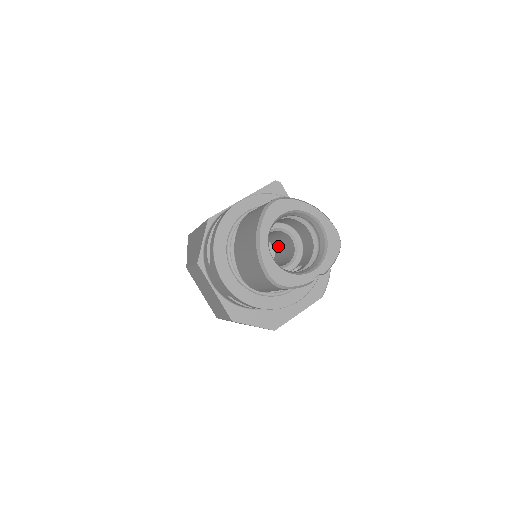
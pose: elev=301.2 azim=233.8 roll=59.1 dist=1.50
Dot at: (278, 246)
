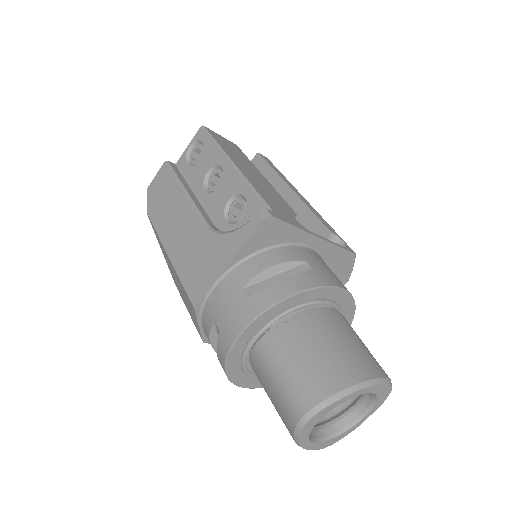
Dot at: occluded
